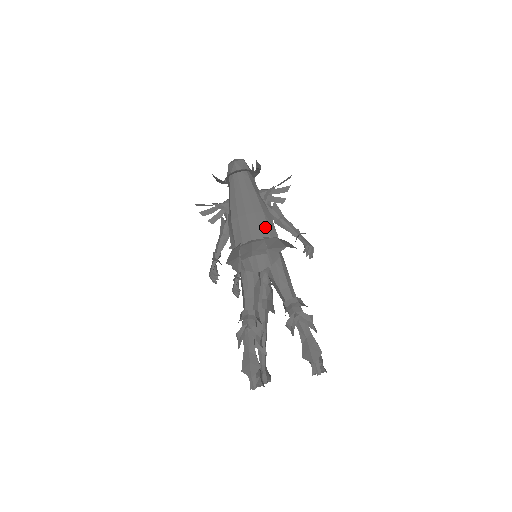
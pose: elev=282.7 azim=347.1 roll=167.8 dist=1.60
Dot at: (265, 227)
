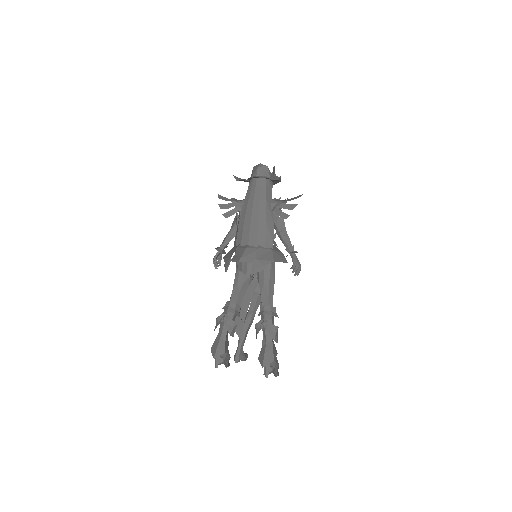
Dot at: (263, 237)
